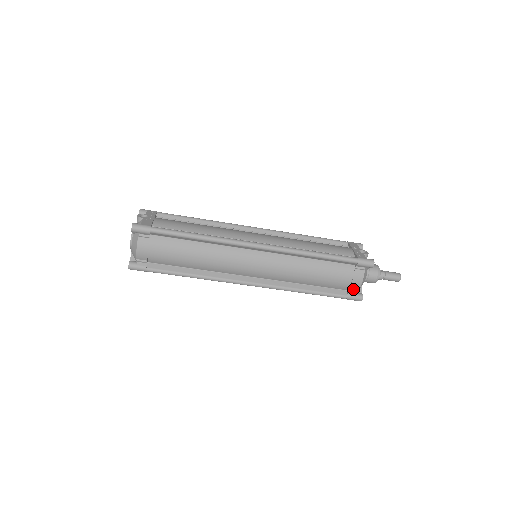
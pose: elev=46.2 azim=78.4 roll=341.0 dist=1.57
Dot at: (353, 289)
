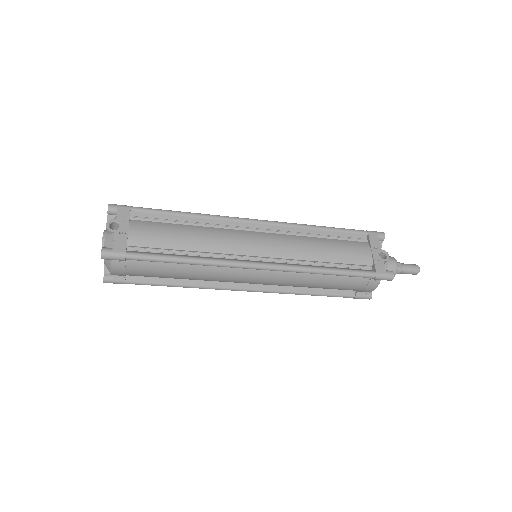
Dot at: (363, 291)
